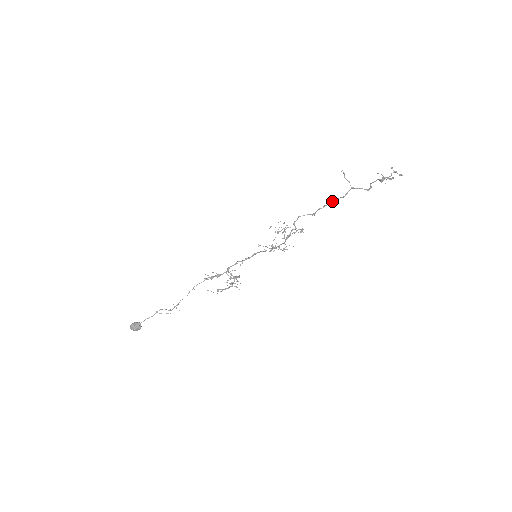
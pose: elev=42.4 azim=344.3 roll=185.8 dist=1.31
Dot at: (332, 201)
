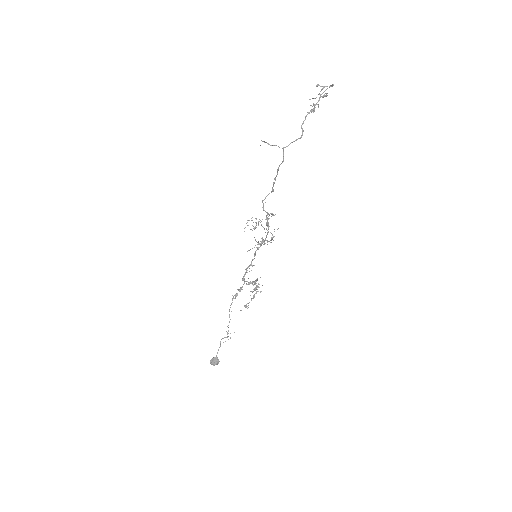
Dot at: (277, 171)
